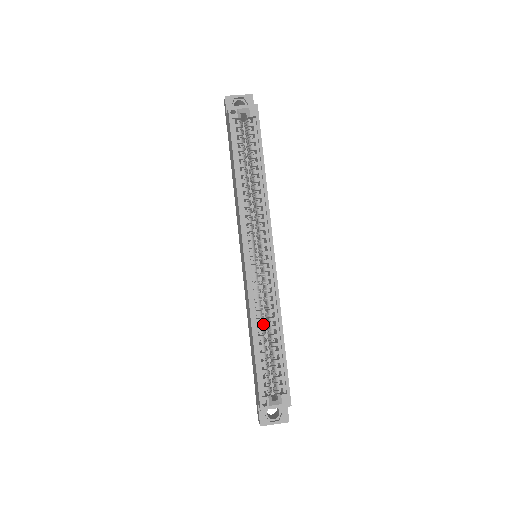
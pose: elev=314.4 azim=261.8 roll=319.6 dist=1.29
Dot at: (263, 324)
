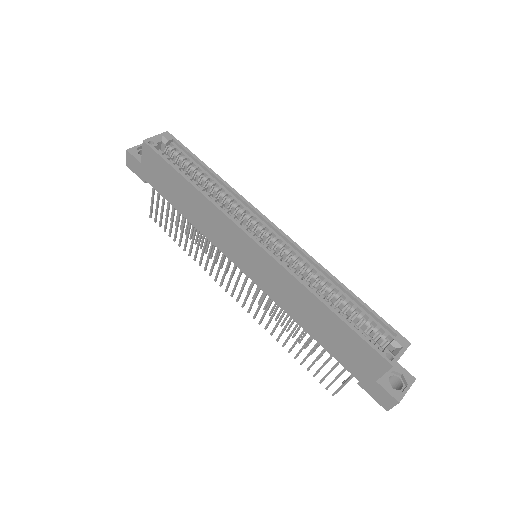
Dot at: (319, 295)
